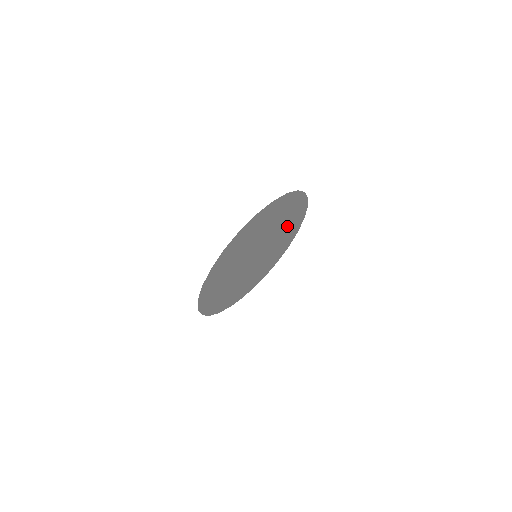
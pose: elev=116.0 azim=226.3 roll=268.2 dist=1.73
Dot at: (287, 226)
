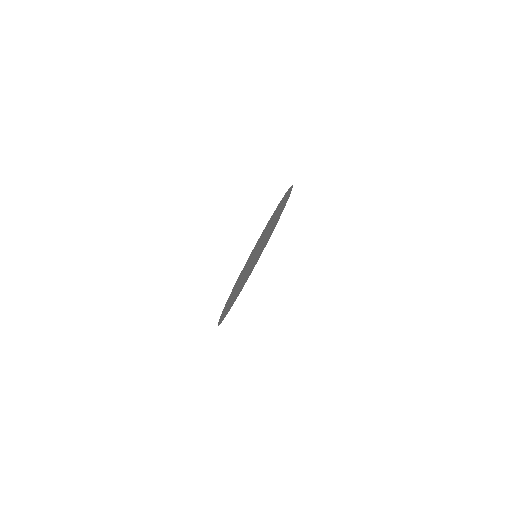
Dot at: occluded
